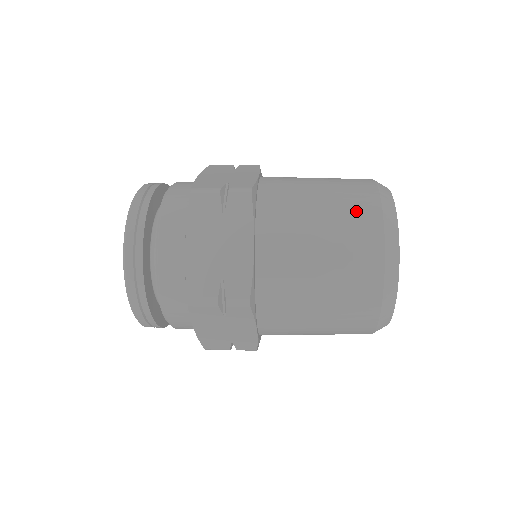
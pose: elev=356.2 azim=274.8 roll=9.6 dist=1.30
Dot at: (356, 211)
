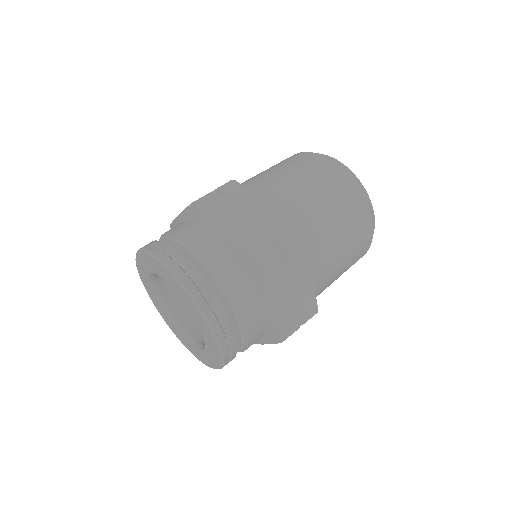
Dot at: (356, 261)
